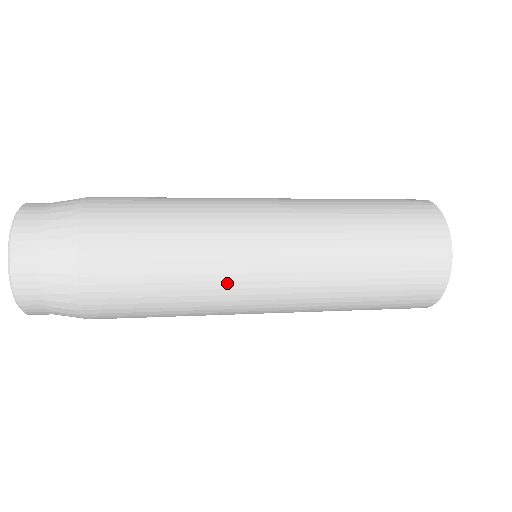
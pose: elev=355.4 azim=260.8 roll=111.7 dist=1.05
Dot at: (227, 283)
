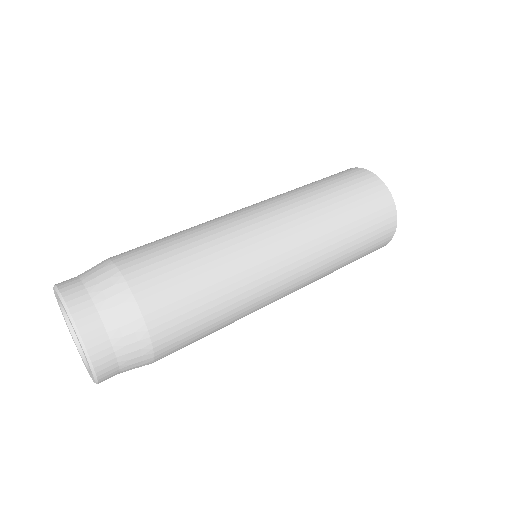
Dot at: occluded
